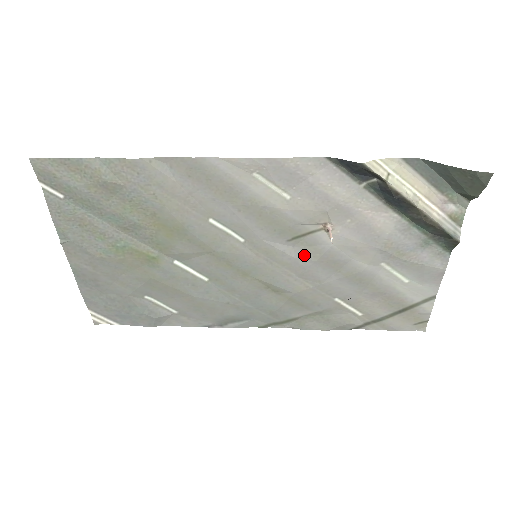
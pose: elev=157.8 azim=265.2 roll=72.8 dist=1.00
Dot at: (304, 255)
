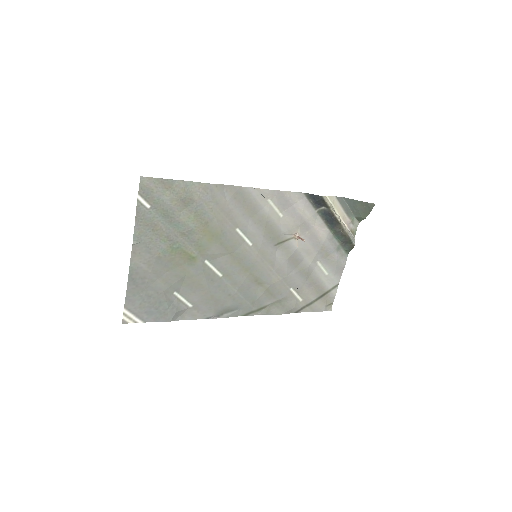
Dot at: (282, 255)
